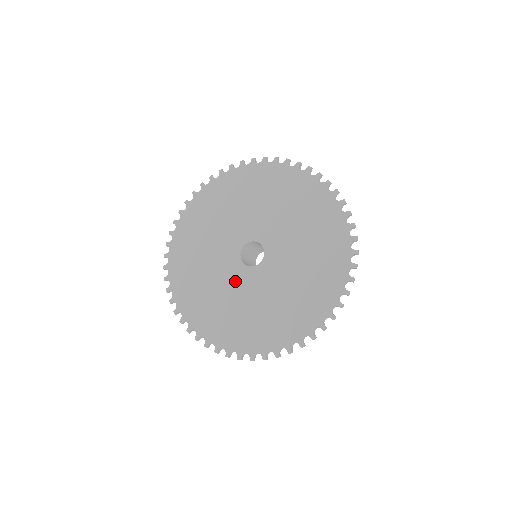
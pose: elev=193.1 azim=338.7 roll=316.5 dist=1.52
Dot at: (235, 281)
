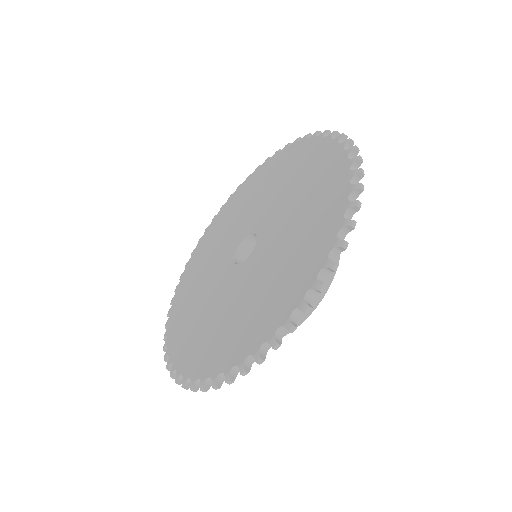
Dot at: (217, 279)
